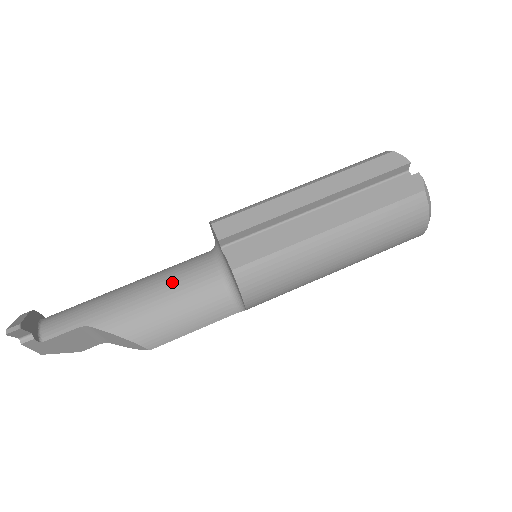
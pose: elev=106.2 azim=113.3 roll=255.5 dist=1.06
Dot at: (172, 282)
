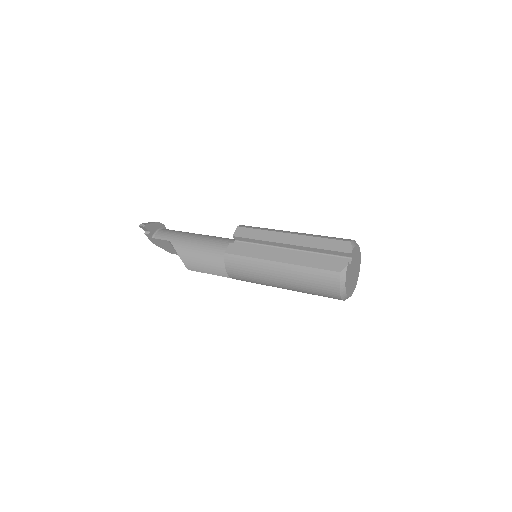
Dot at: (212, 244)
